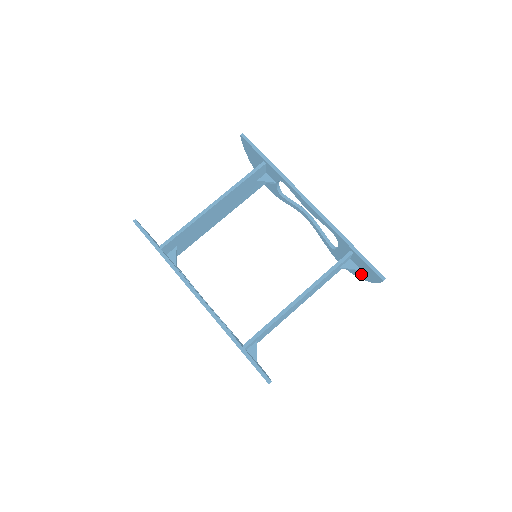
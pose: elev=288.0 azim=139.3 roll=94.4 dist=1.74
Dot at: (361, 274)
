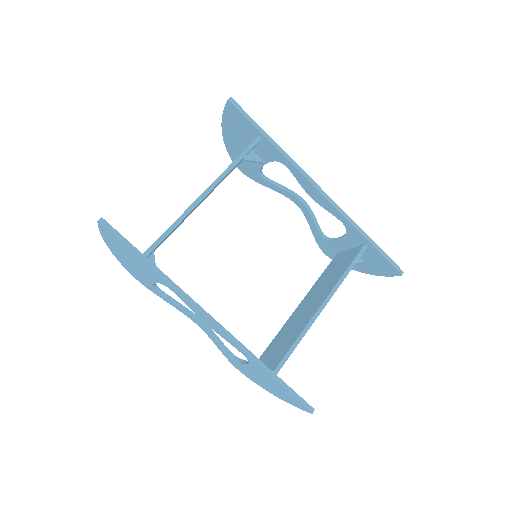
Dot at: (361, 267)
